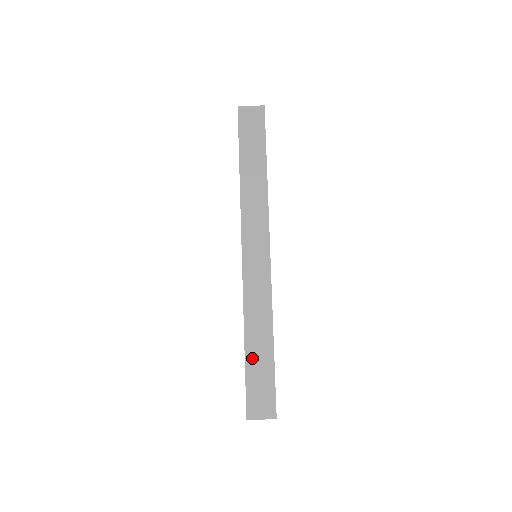
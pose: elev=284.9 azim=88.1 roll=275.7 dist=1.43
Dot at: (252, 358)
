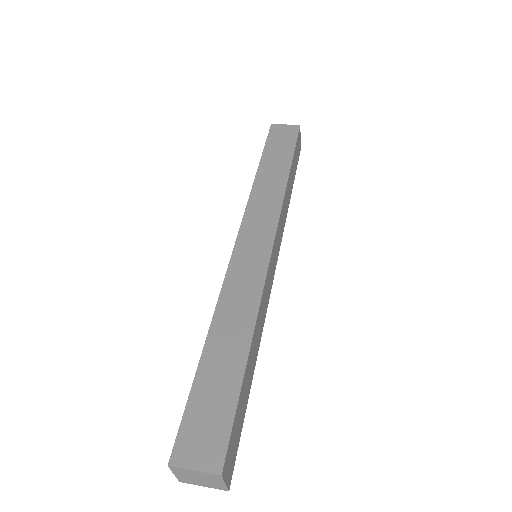
Dot at: (209, 366)
